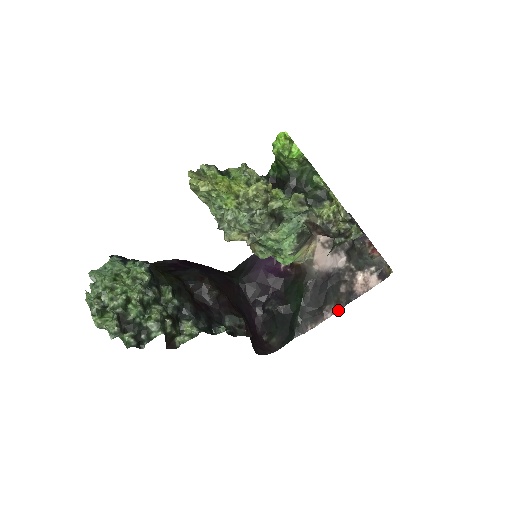
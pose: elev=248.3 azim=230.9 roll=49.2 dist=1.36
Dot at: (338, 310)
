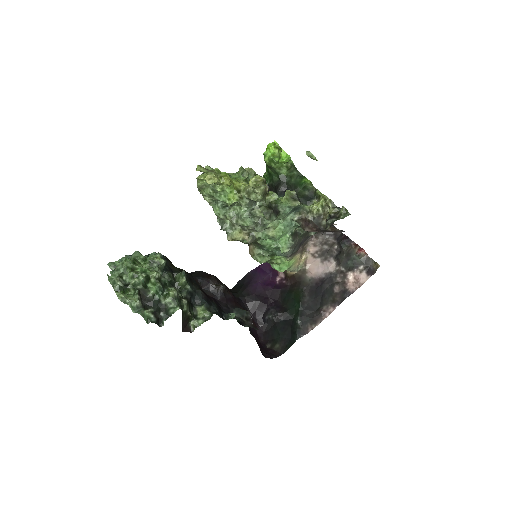
Dot at: (335, 308)
